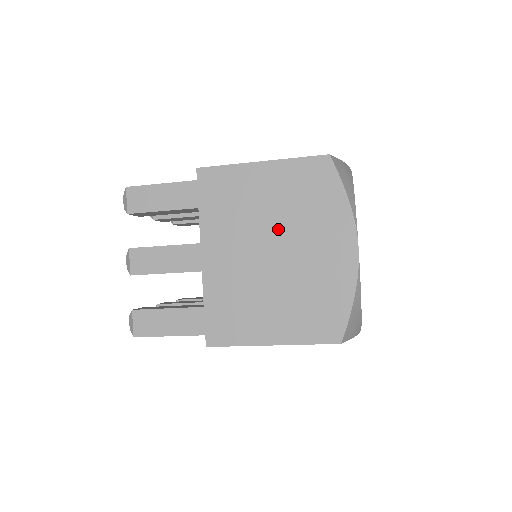
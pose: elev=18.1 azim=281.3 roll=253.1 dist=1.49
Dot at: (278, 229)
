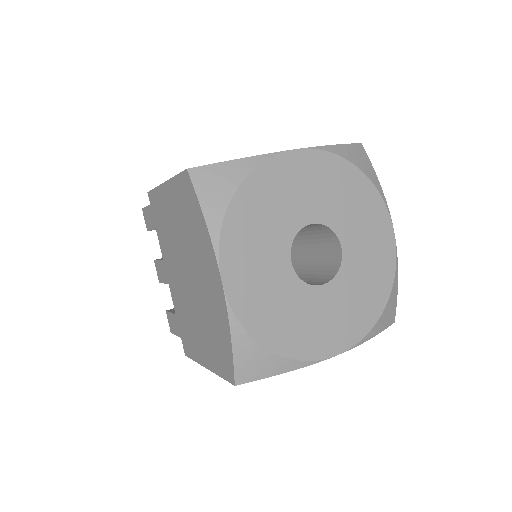
Dot at: (185, 254)
